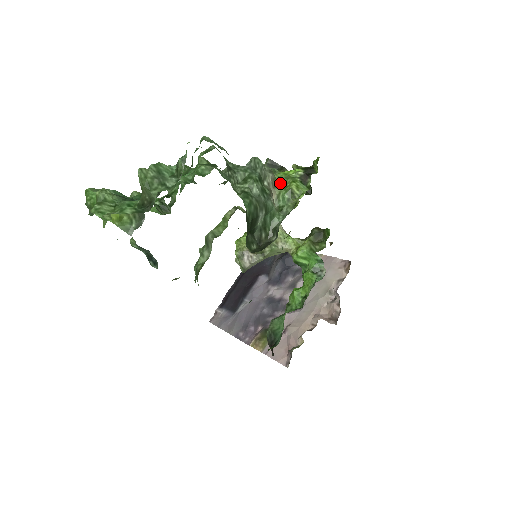
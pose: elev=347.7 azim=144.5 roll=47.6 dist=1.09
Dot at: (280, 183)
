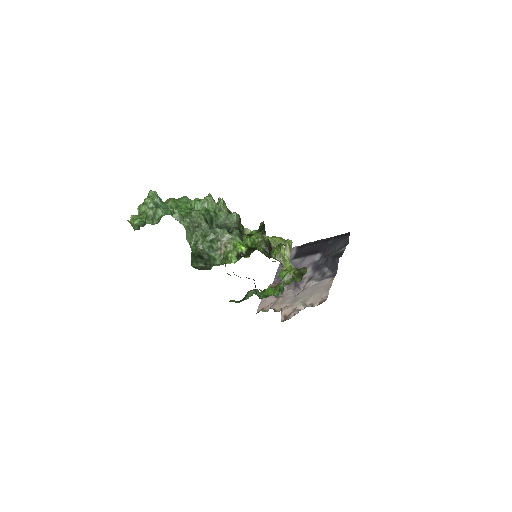
Dot at: (231, 247)
